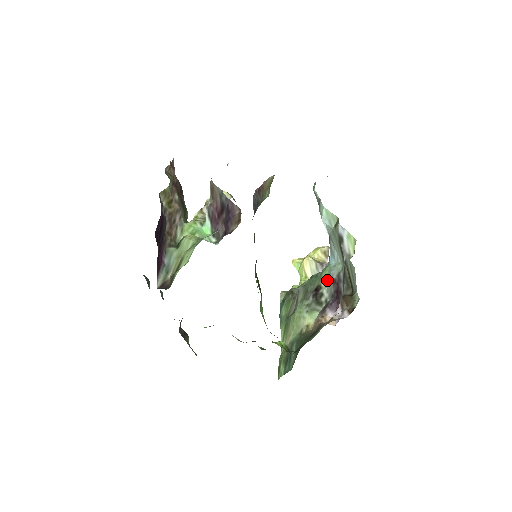
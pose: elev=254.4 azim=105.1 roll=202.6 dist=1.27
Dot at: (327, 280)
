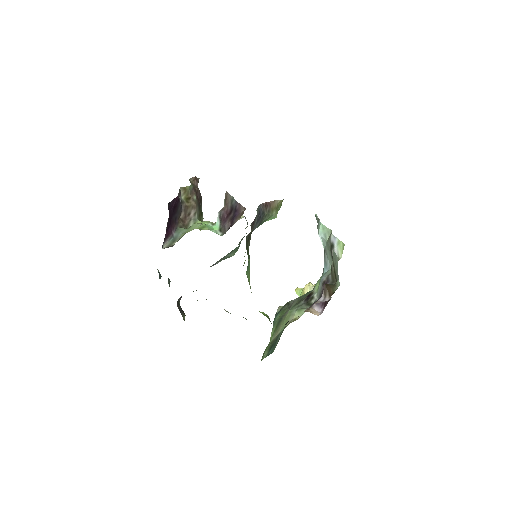
Dot at: (318, 285)
